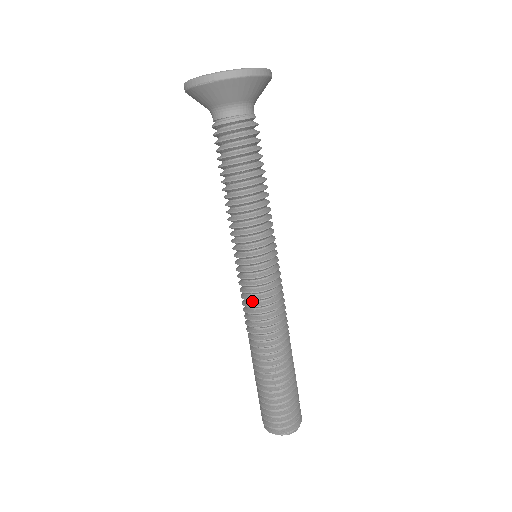
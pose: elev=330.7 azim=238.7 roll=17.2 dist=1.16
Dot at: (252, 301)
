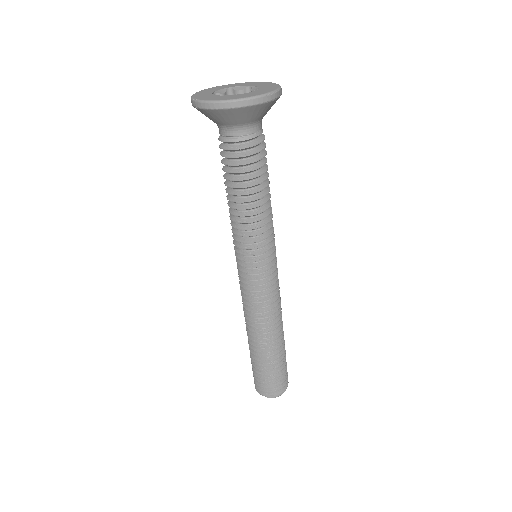
Dot at: occluded
